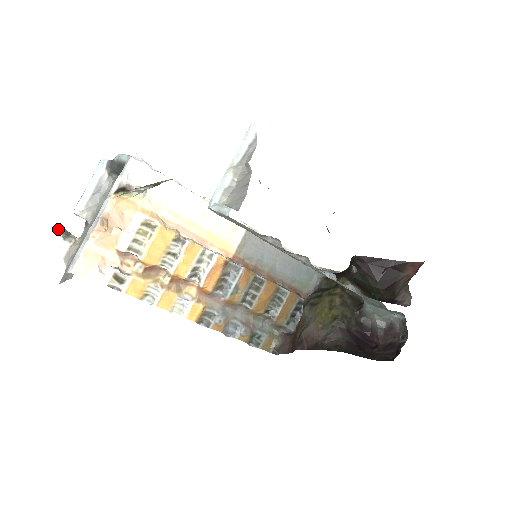
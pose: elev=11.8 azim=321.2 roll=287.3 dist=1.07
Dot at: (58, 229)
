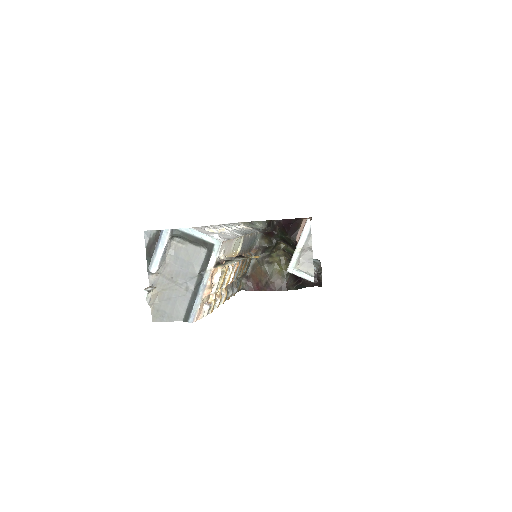
Dot at: (149, 290)
